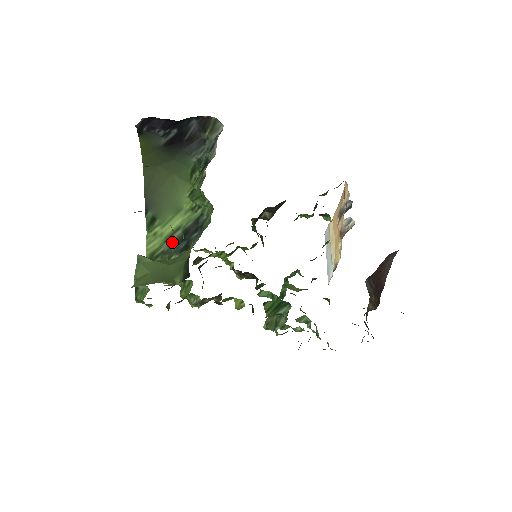
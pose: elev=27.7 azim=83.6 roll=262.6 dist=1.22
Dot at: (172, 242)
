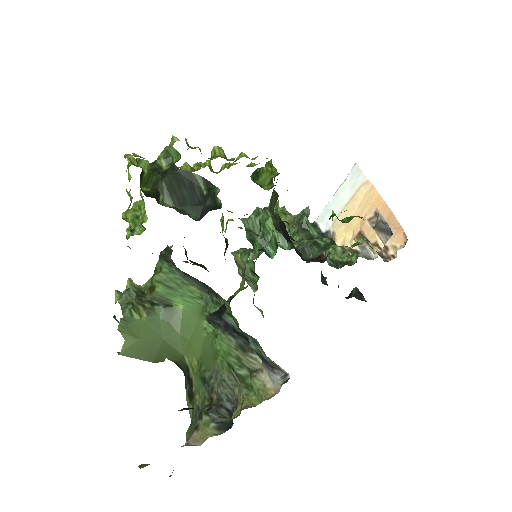
Dot at: occluded
